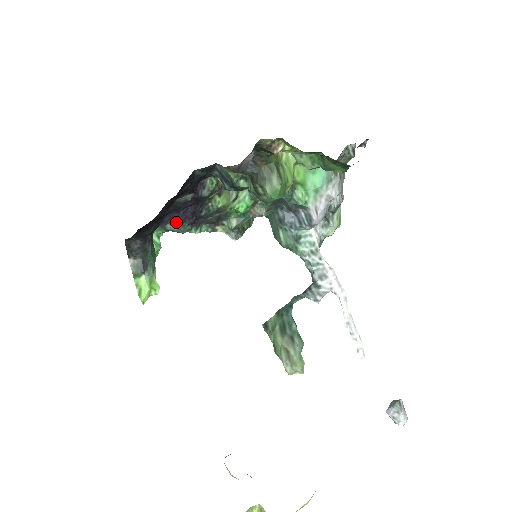
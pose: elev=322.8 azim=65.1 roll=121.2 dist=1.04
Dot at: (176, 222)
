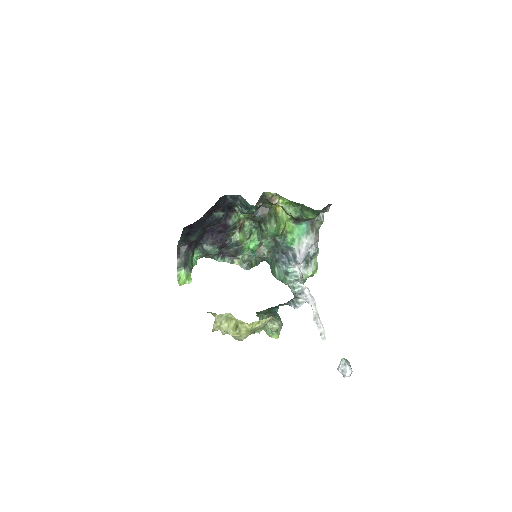
Dot at: (210, 243)
